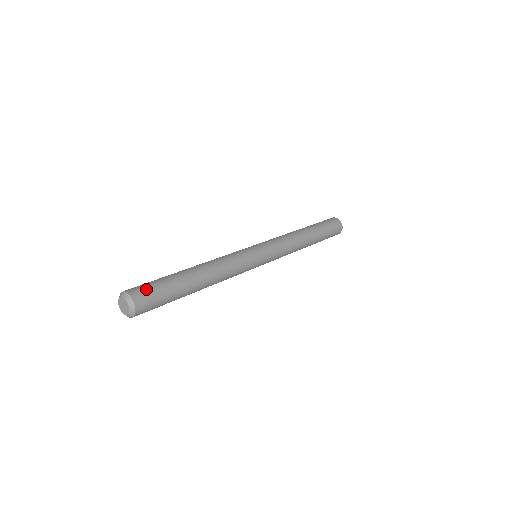
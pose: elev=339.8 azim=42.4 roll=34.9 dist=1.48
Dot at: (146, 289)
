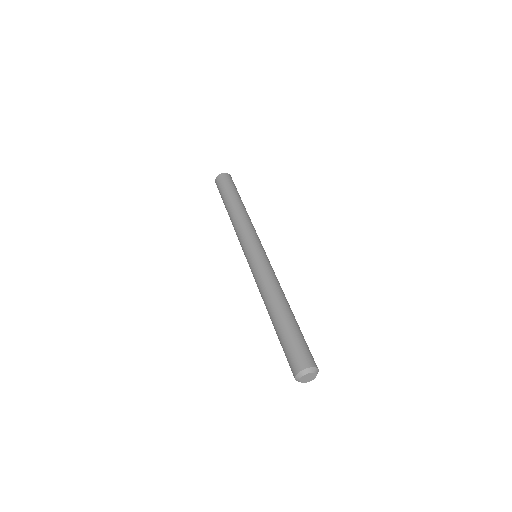
Dot at: occluded
